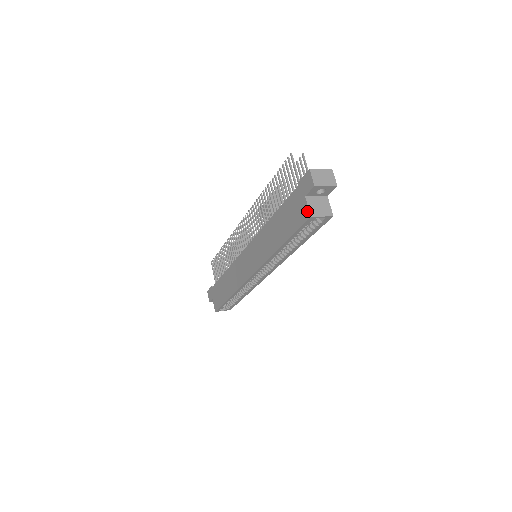
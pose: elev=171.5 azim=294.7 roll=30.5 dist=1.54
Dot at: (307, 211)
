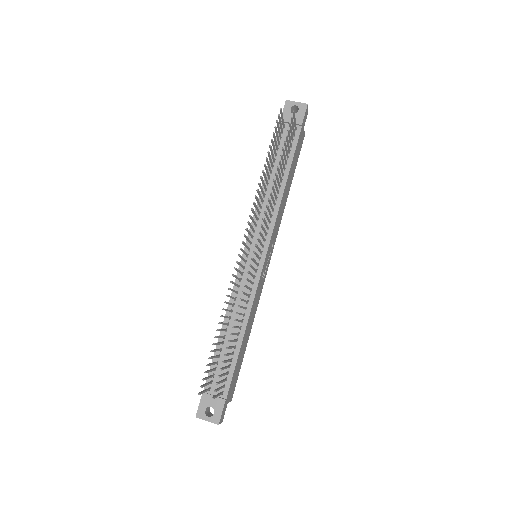
Dot at: occluded
